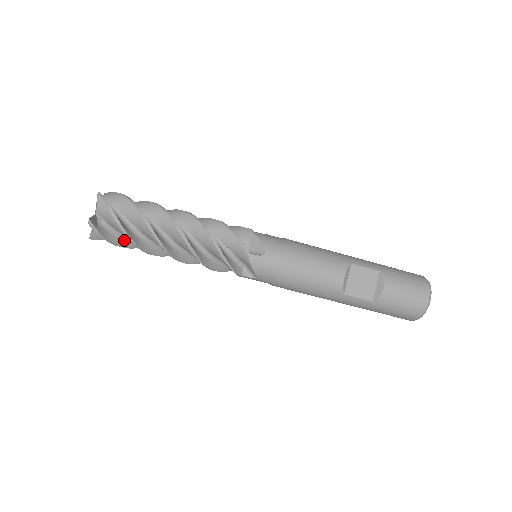
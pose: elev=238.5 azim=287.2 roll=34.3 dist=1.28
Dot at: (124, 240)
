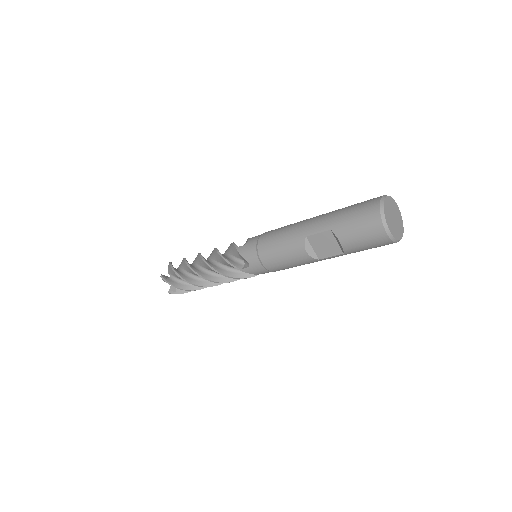
Dot at: occluded
